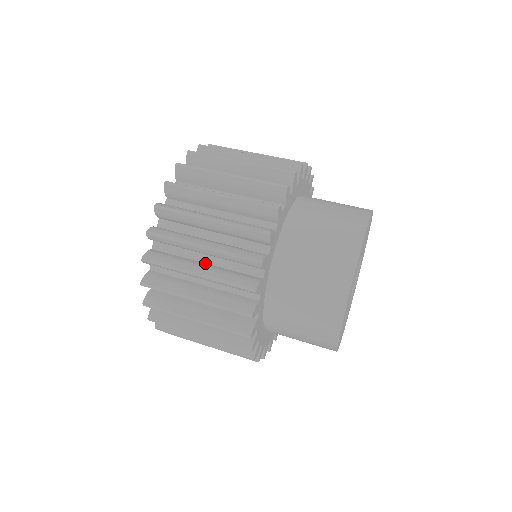
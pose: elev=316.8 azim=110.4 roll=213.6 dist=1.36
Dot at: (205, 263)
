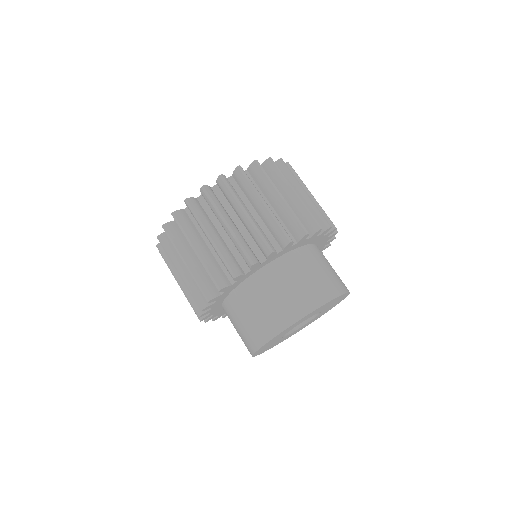
Dot at: occluded
